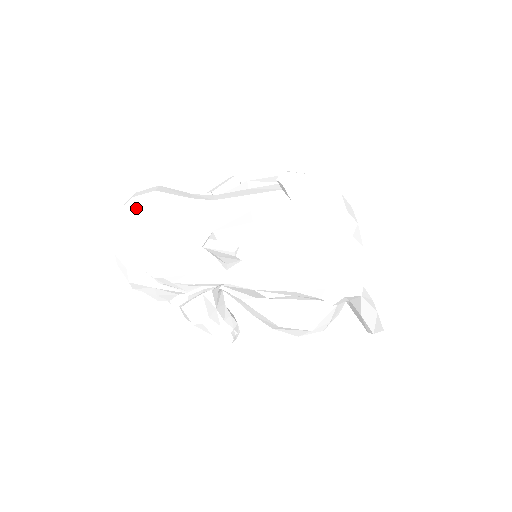
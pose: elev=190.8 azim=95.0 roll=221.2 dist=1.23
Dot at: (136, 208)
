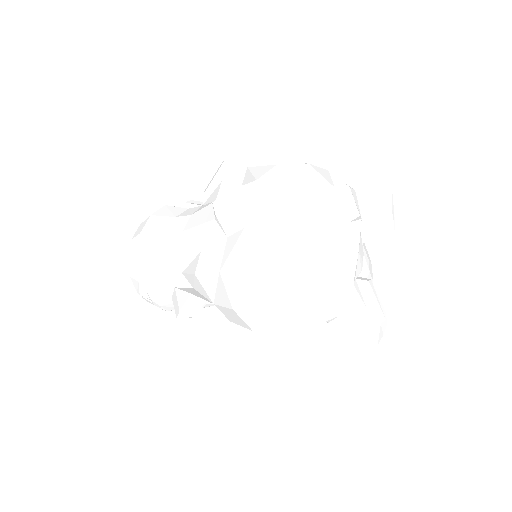
Dot at: (130, 257)
